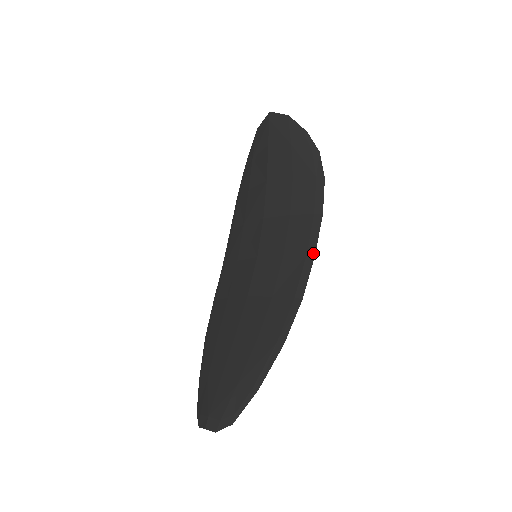
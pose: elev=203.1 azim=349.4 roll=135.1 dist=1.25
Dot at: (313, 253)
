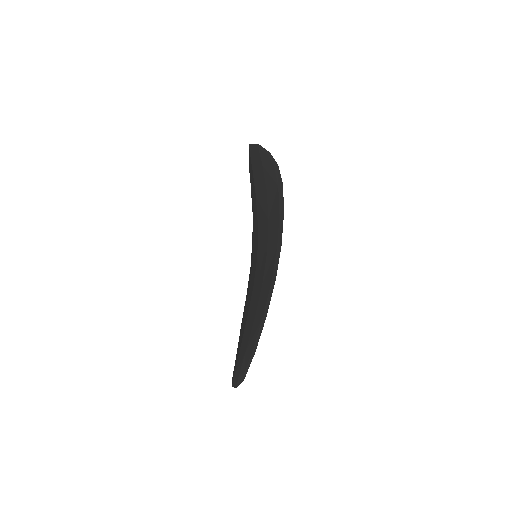
Dot at: (280, 244)
